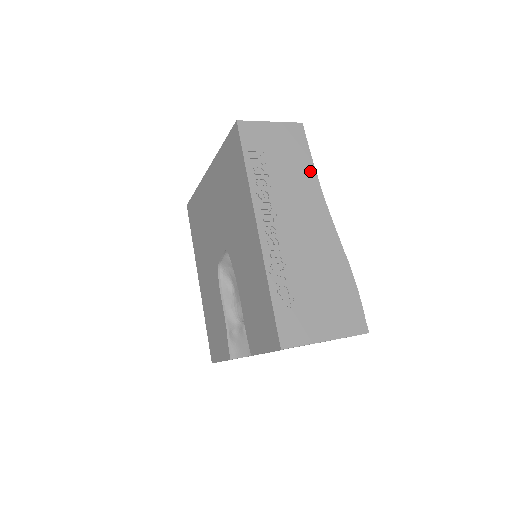
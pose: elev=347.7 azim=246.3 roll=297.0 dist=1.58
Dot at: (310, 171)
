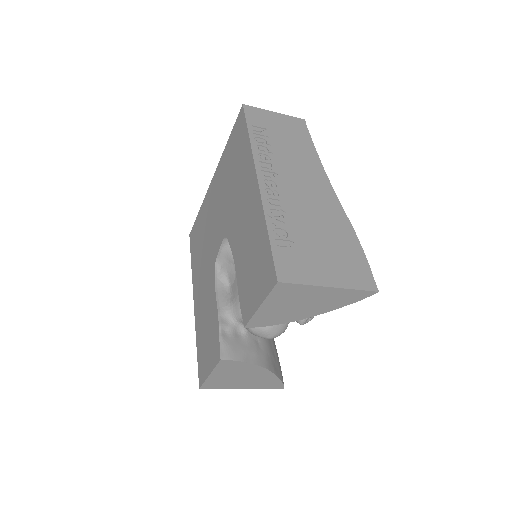
Dot at: (312, 152)
